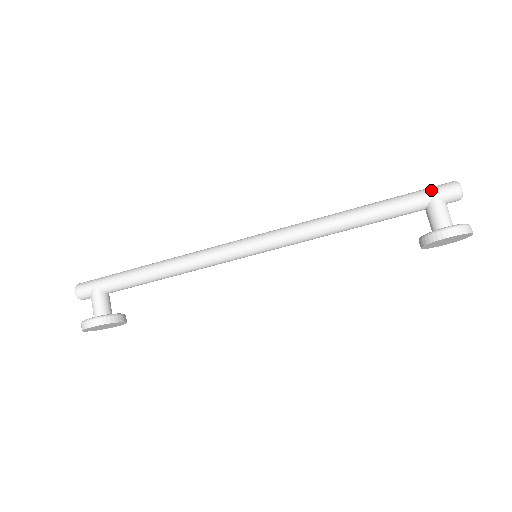
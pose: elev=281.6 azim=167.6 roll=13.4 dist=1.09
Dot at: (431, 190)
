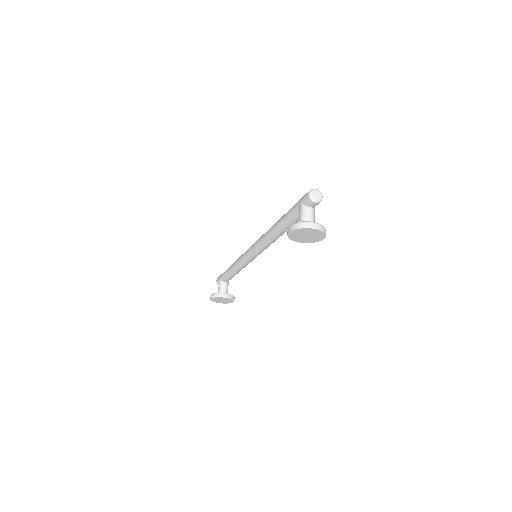
Dot at: (301, 199)
